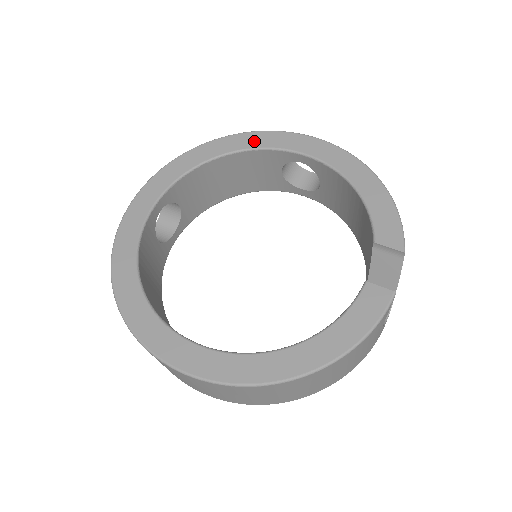
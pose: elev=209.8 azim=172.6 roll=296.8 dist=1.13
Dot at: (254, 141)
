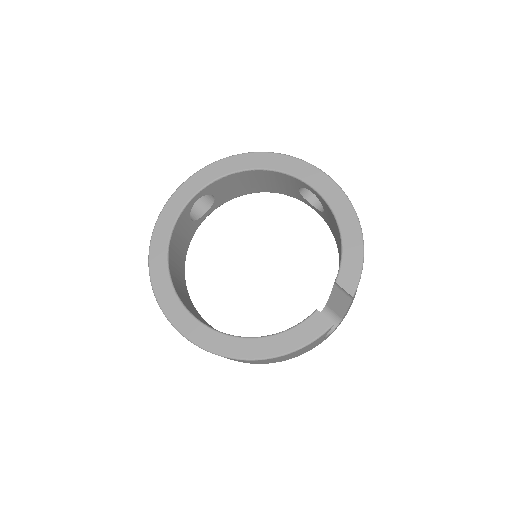
Dot at: (281, 164)
